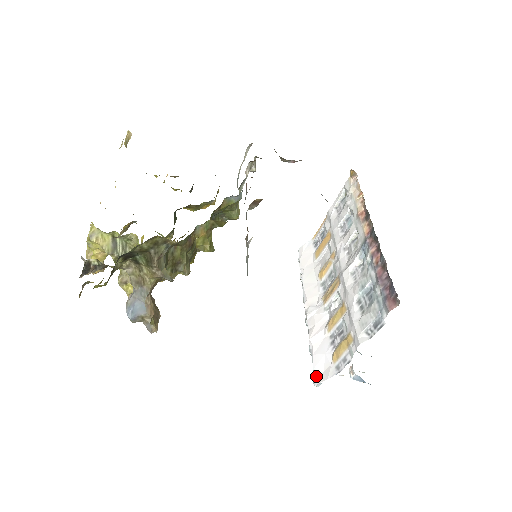
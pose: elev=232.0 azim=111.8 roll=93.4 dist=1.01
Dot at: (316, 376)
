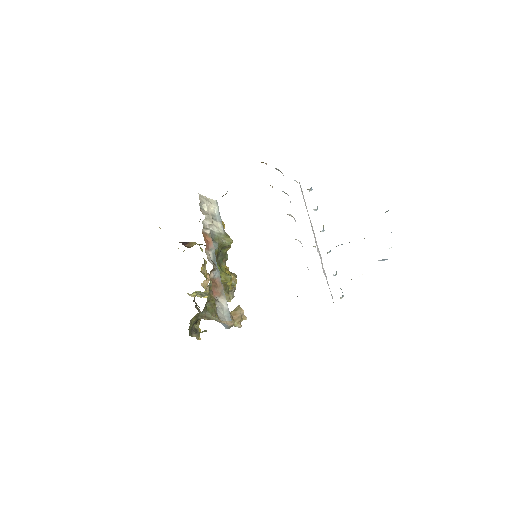
Dot at: occluded
